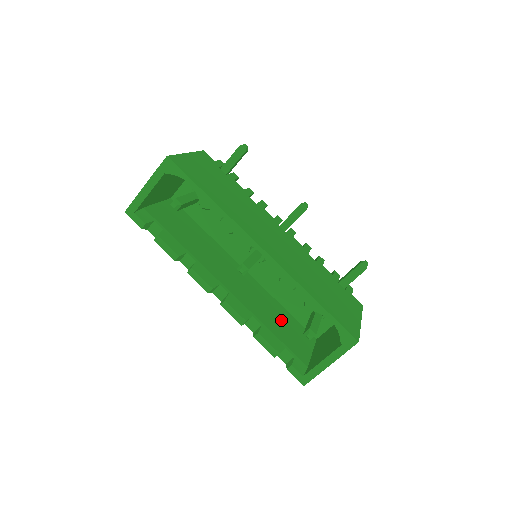
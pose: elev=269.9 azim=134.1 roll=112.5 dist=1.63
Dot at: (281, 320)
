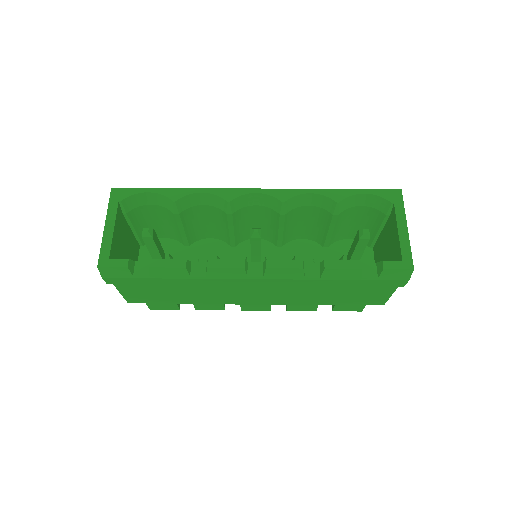
Dot at: occluded
